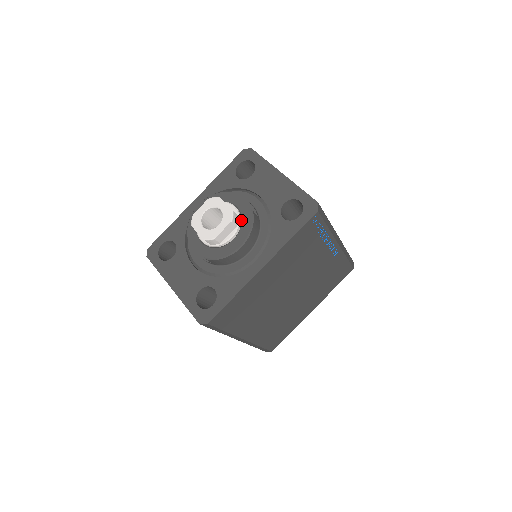
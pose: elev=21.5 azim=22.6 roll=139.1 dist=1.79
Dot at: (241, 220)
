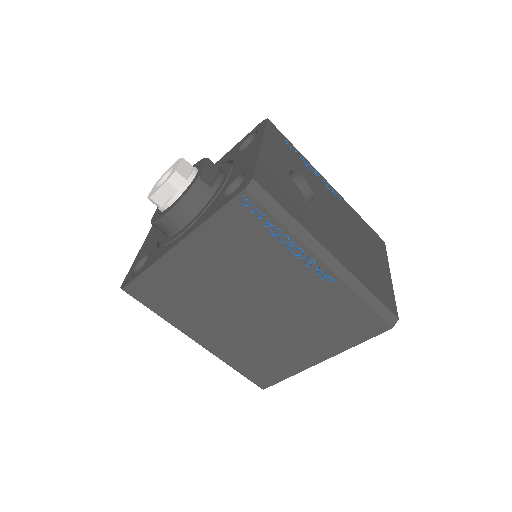
Dot at: (188, 187)
